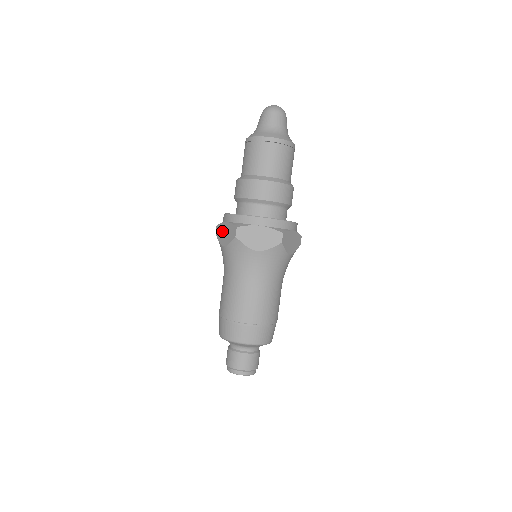
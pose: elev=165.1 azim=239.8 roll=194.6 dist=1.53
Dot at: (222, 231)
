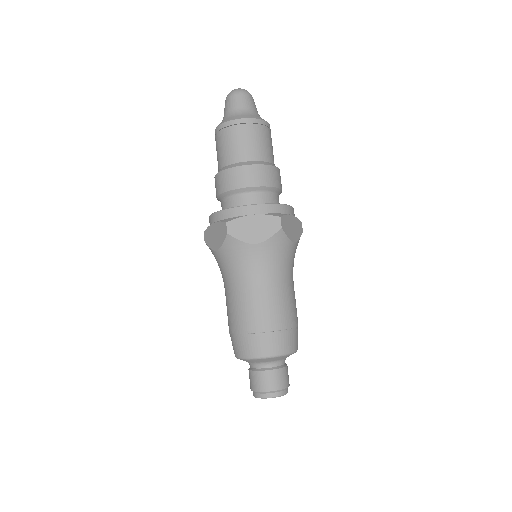
Dot at: occluded
